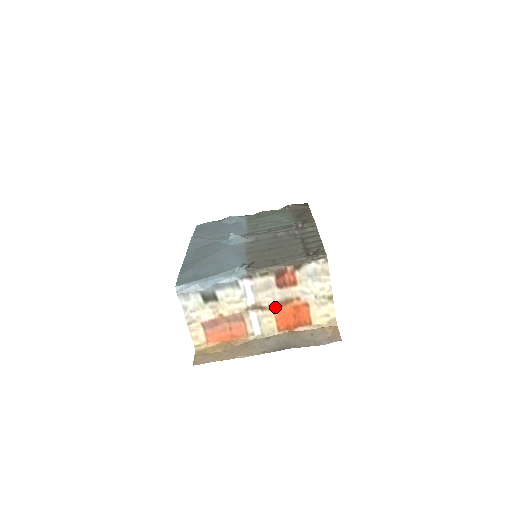
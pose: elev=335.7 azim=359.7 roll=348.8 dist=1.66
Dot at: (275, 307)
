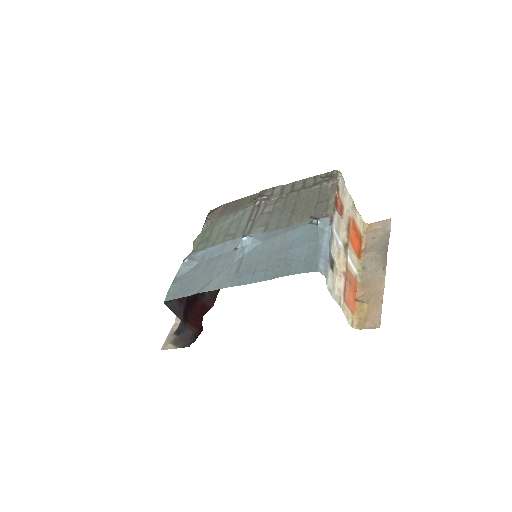
Dot at: (348, 238)
